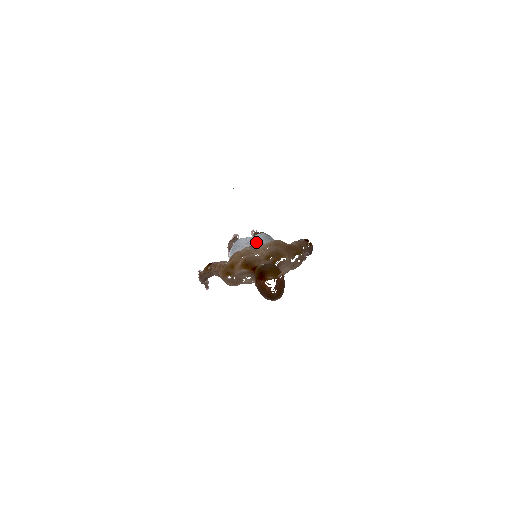
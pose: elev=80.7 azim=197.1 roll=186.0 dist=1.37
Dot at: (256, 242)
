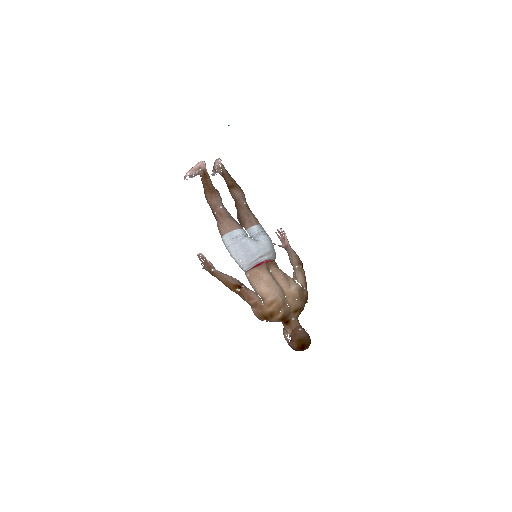
Dot at: (267, 256)
